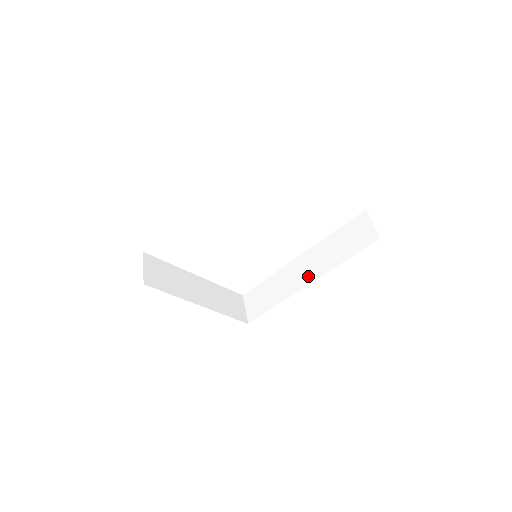
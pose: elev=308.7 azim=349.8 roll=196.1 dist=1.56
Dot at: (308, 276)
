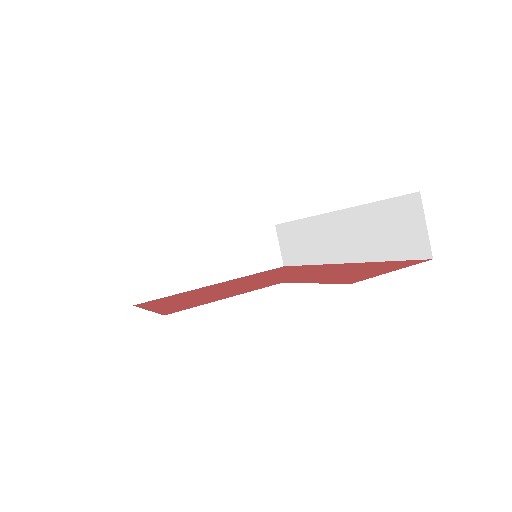
Dot at: (340, 251)
